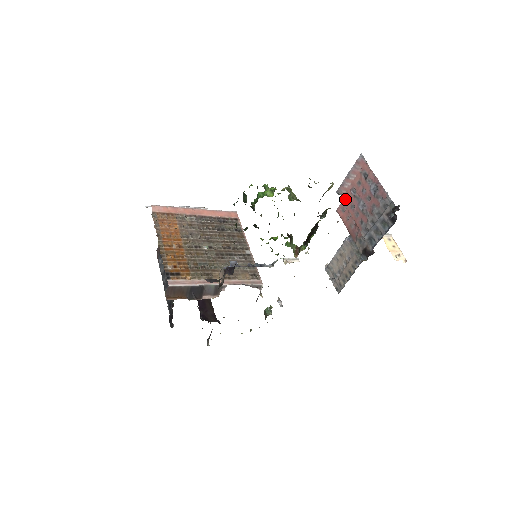
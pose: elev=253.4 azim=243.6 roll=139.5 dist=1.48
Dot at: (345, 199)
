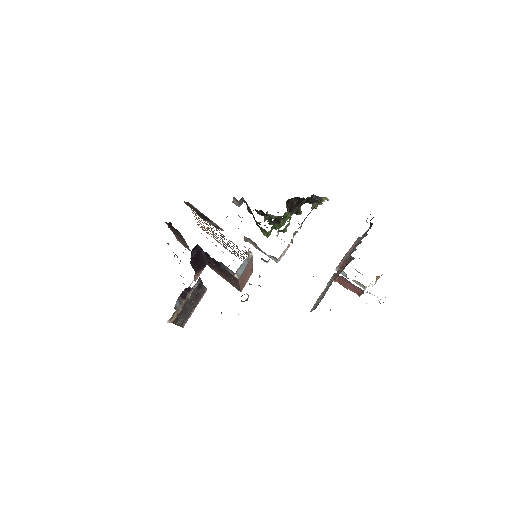
Dot at: occluded
